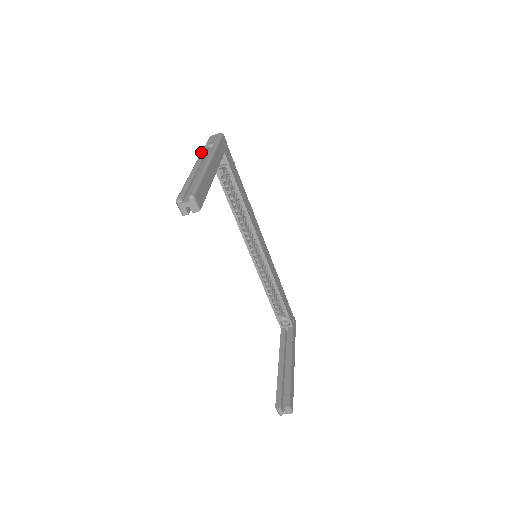
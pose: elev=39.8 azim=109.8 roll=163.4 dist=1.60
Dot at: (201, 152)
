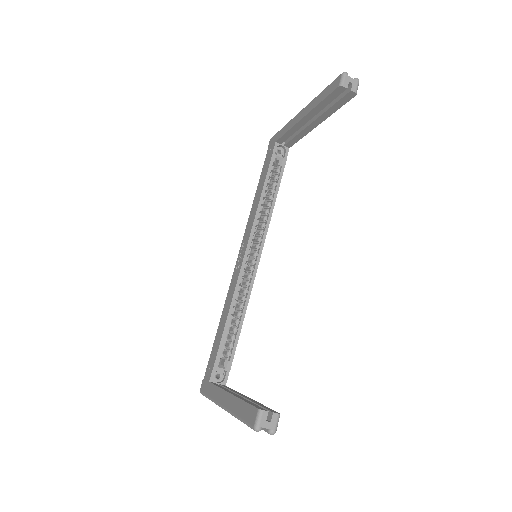
Dot at: occluded
